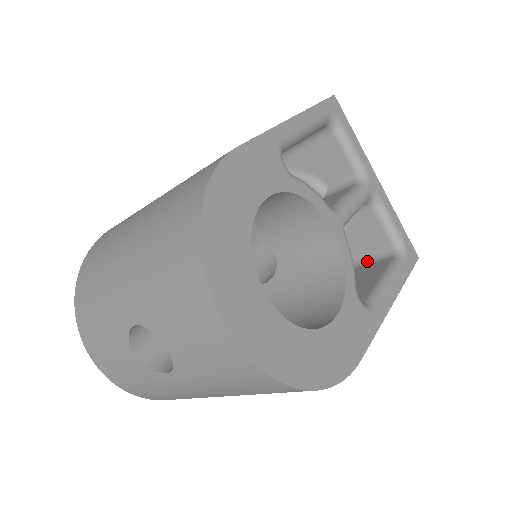
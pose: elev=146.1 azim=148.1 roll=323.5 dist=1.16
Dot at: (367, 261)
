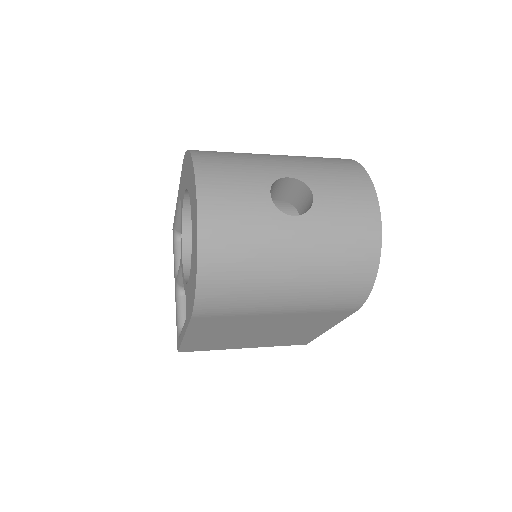
Dot at: occluded
